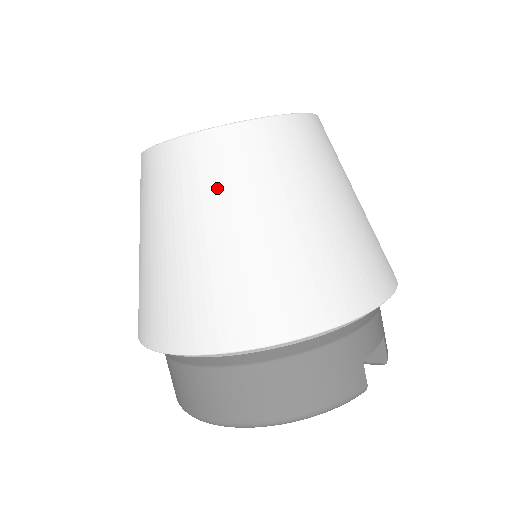
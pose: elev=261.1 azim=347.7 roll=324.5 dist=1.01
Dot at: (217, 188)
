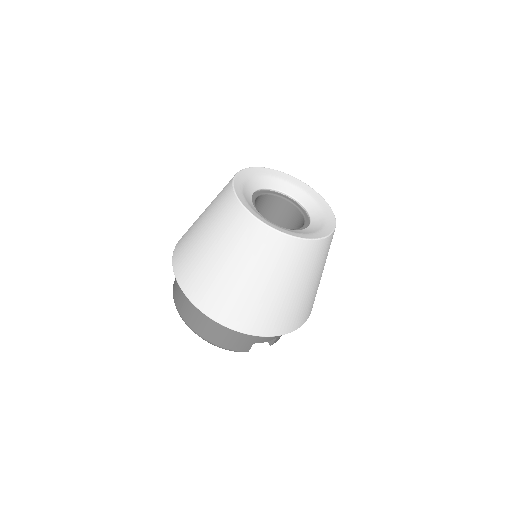
Dot at: (242, 248)
